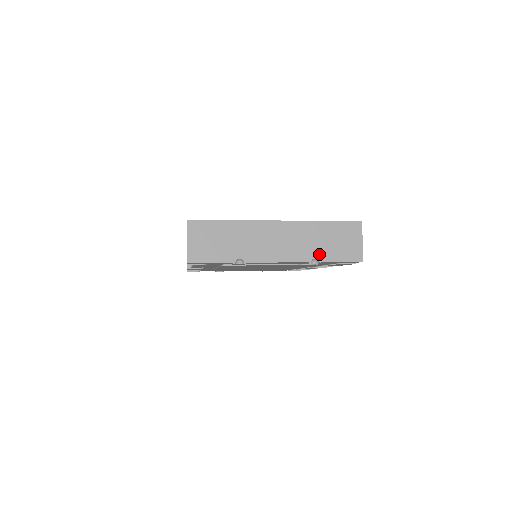
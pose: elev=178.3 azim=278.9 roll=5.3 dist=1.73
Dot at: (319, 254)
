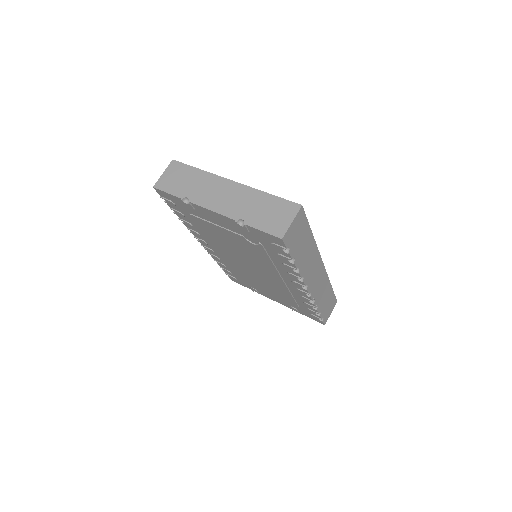
Dot at: (248, 217)
